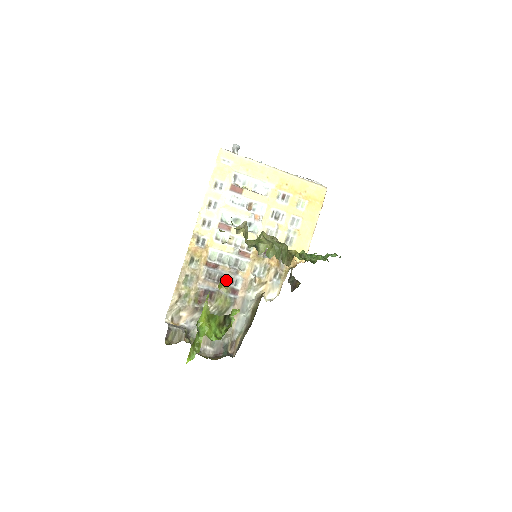
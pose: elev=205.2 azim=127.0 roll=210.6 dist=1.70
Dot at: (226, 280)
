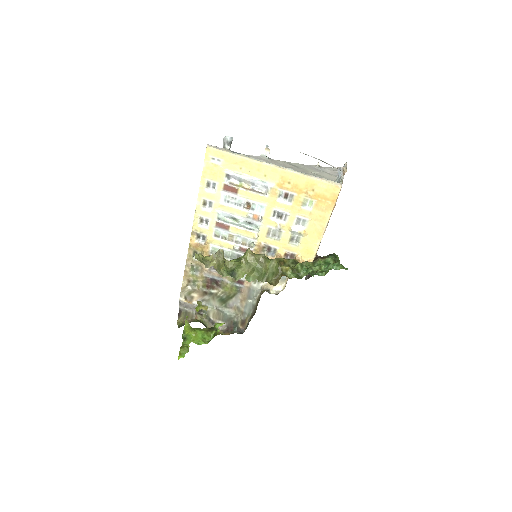
Dot at: occluded
